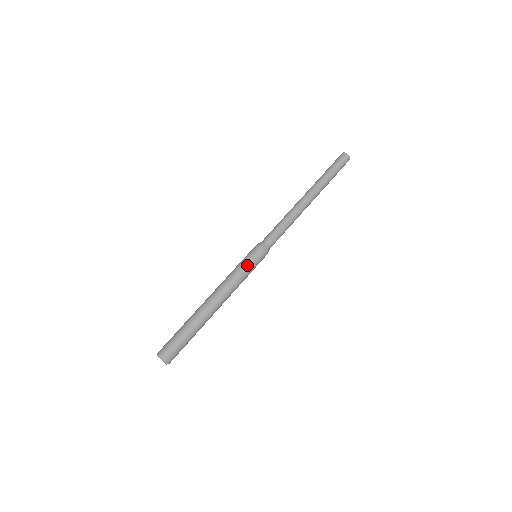
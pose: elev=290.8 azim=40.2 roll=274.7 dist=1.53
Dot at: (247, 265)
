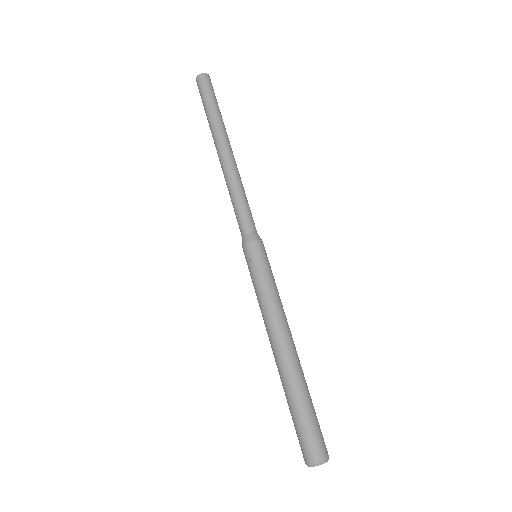
Dot at: (270, 272)
